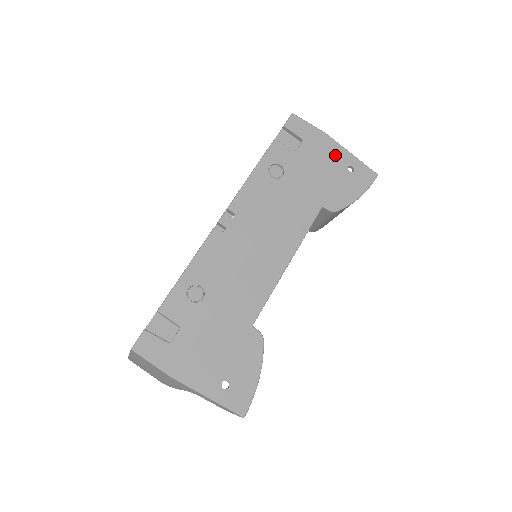
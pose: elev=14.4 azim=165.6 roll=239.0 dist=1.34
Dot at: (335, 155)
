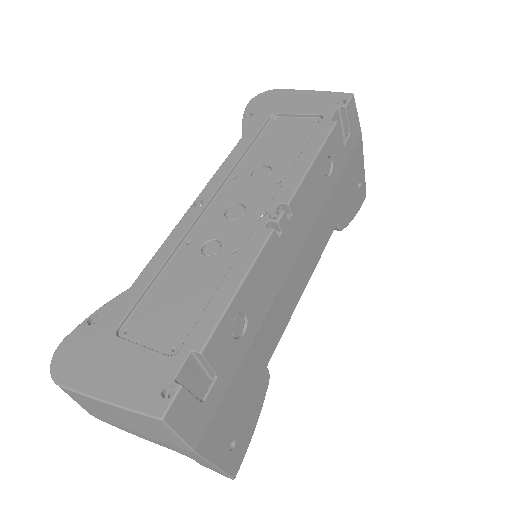
Dot at: (358, 164)
